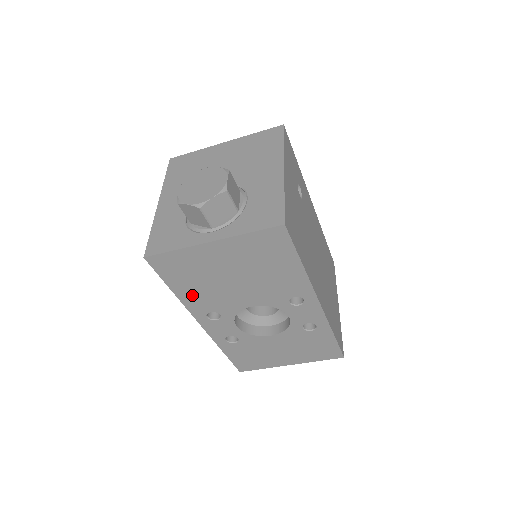
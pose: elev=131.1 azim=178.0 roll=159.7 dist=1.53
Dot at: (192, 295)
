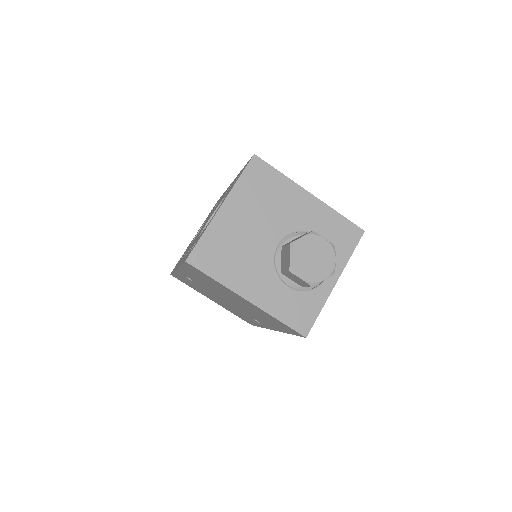
Dot at: occluded
